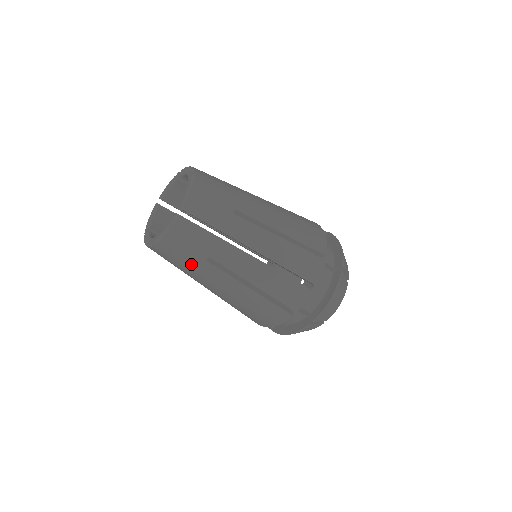
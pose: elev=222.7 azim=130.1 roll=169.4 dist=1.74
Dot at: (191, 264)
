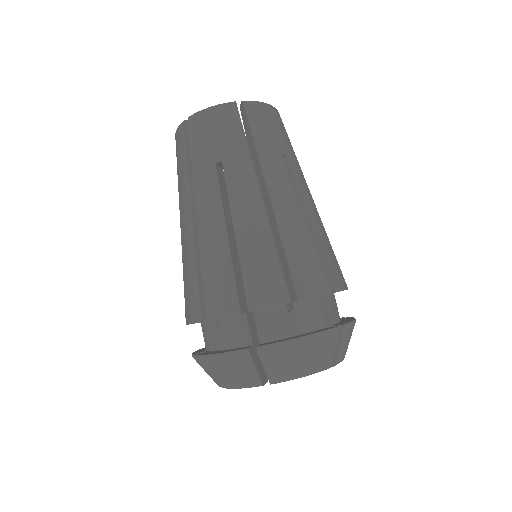
Dot at: (198, 161)
